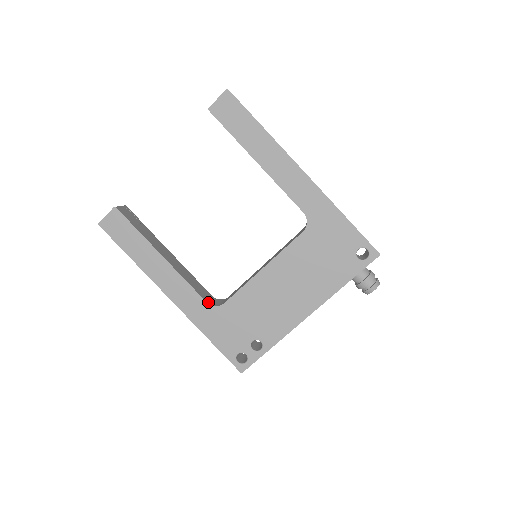
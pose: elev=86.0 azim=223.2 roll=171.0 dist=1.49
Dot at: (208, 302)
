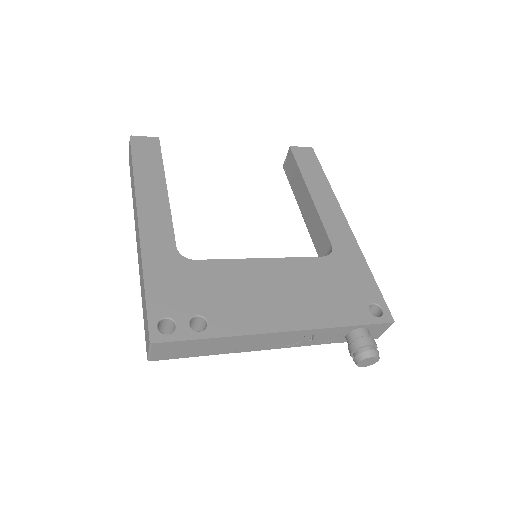
Dot at: (176, 250)
